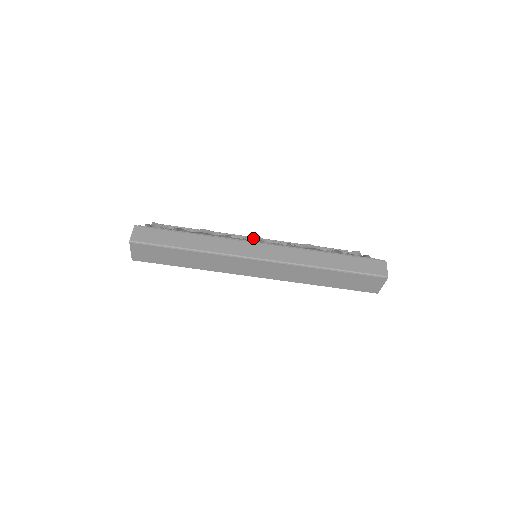
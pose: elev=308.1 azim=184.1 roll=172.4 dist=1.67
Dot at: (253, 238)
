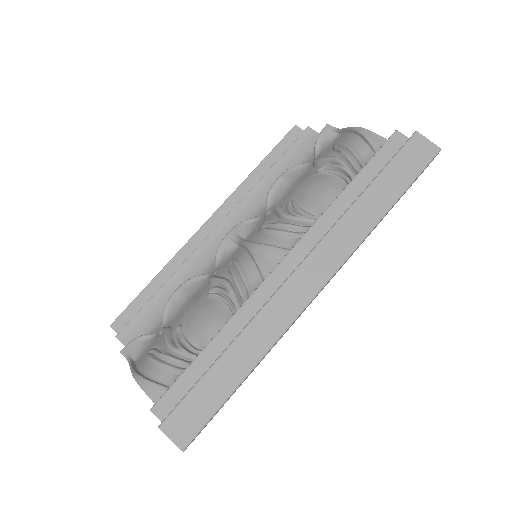
Dot at: (227, 240)
